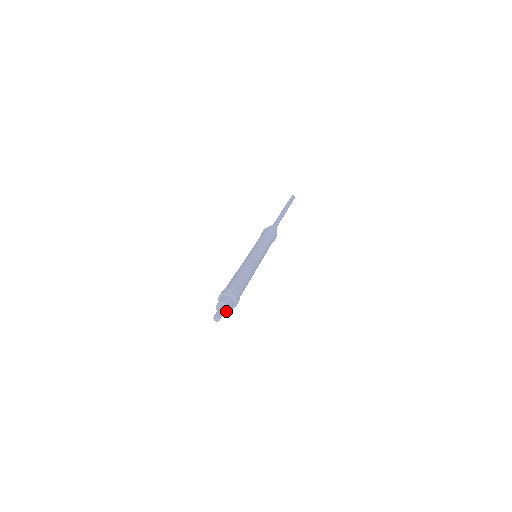
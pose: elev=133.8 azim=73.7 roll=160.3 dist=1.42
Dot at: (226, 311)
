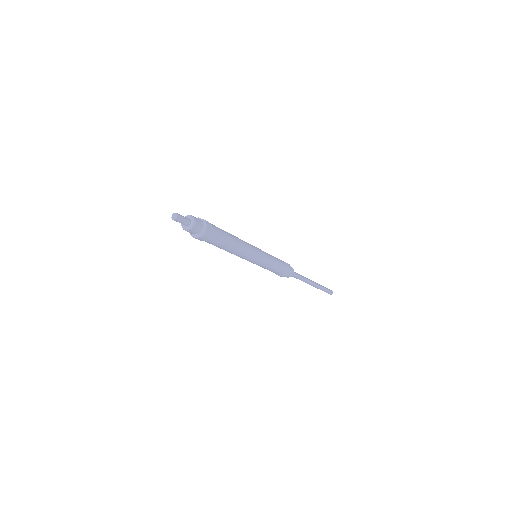
Dot at: (189, 226)
